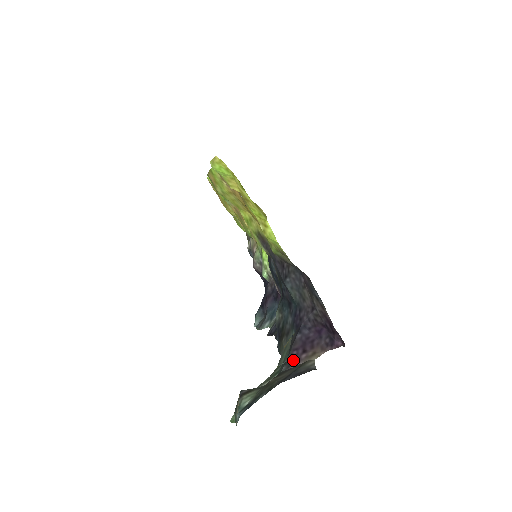
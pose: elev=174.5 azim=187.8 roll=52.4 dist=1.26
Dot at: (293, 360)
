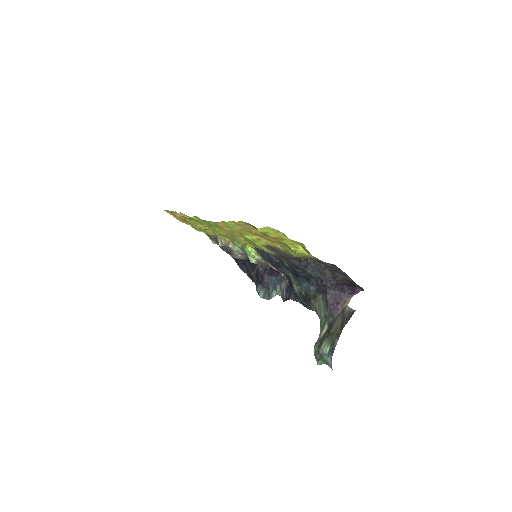
Dot at: (334, 312)
